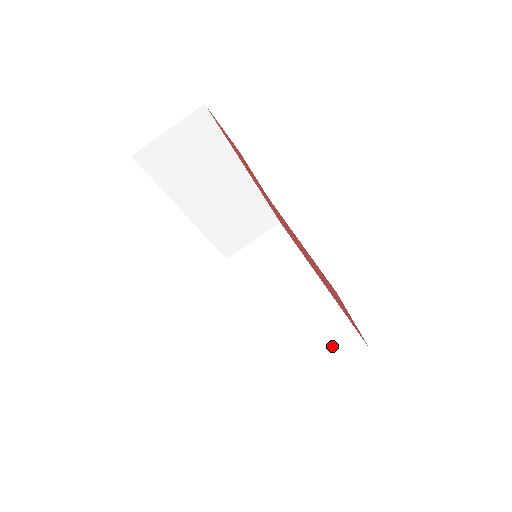
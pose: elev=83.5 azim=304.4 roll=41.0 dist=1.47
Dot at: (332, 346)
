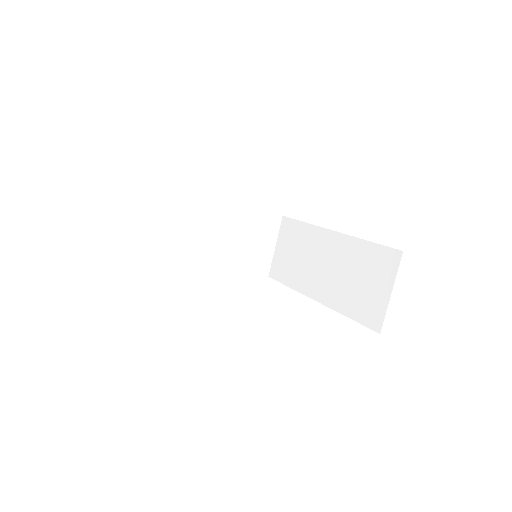
Dot at: (376, 275)
